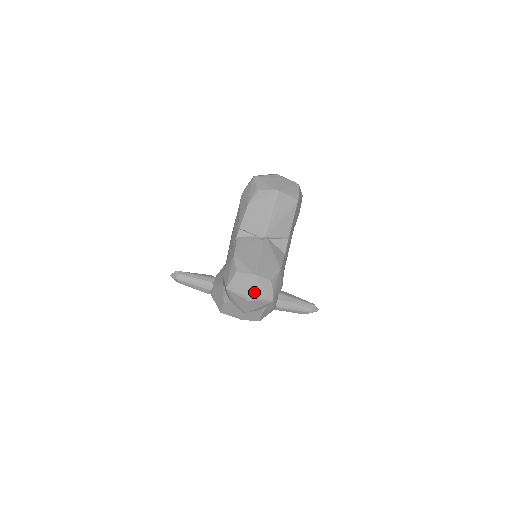
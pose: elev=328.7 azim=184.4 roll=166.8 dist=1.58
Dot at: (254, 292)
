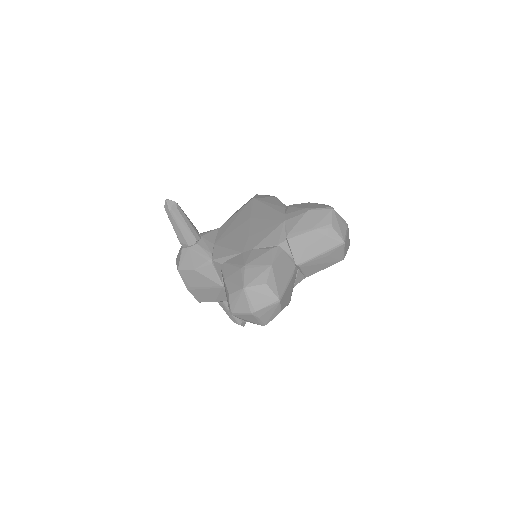
Dot at: (263, 311)
